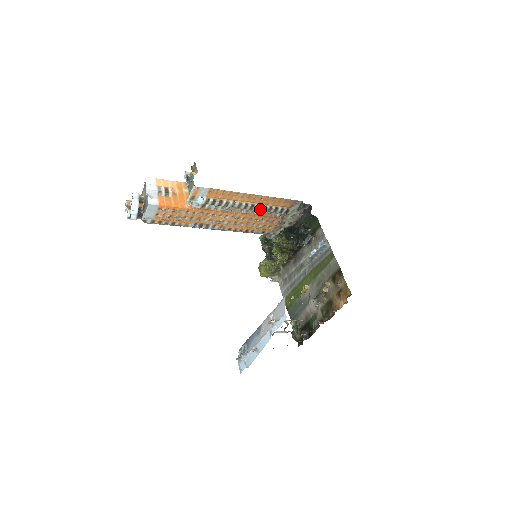
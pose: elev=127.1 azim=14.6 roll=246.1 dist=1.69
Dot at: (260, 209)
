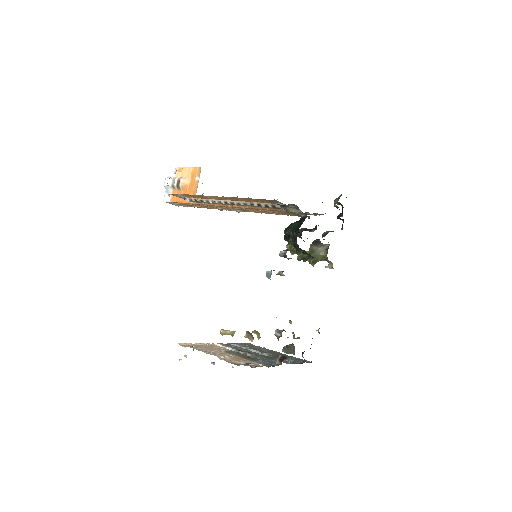
Dot at: (245, 205)
